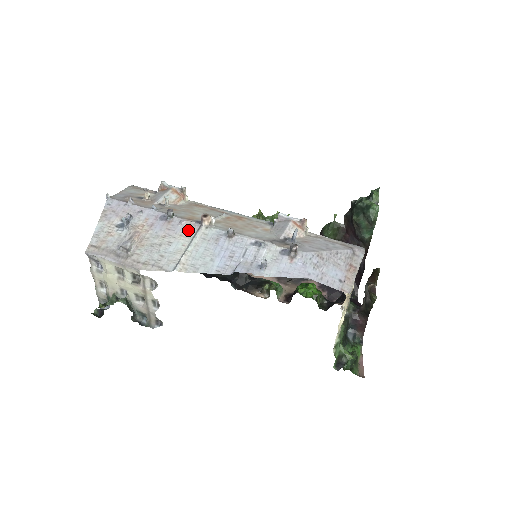
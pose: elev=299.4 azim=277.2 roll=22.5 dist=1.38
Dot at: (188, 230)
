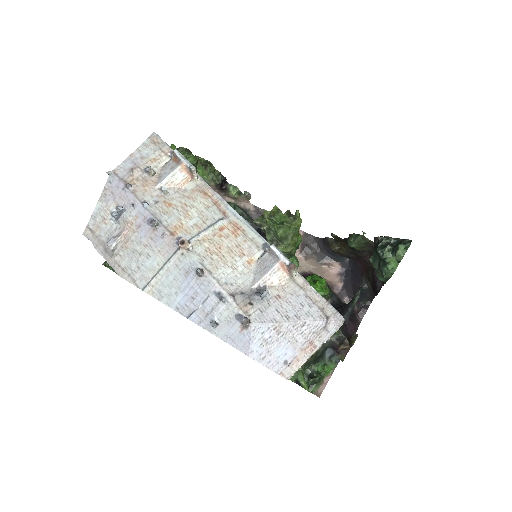
Dot at: (167, 248)
